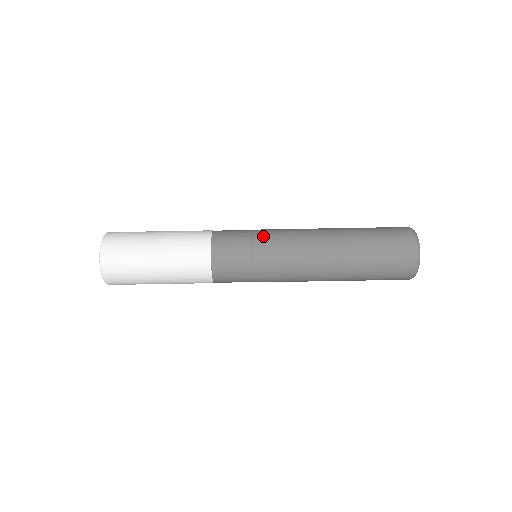
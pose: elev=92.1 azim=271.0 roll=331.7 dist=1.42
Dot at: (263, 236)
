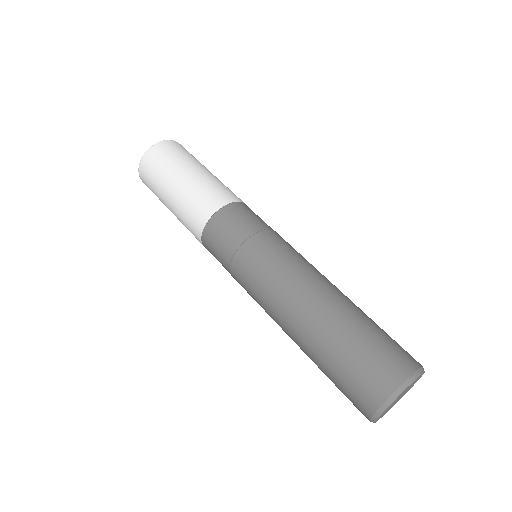
Dot at: occluded
